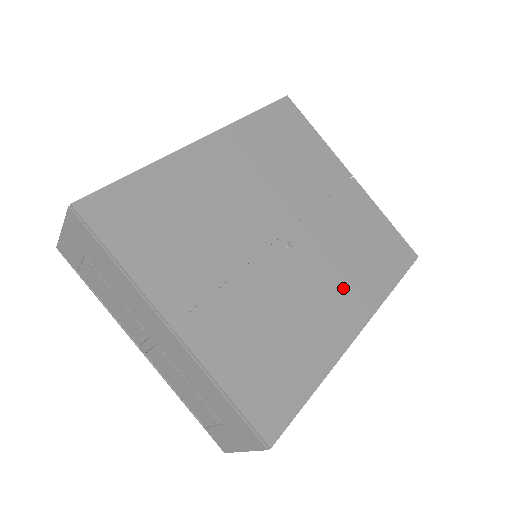
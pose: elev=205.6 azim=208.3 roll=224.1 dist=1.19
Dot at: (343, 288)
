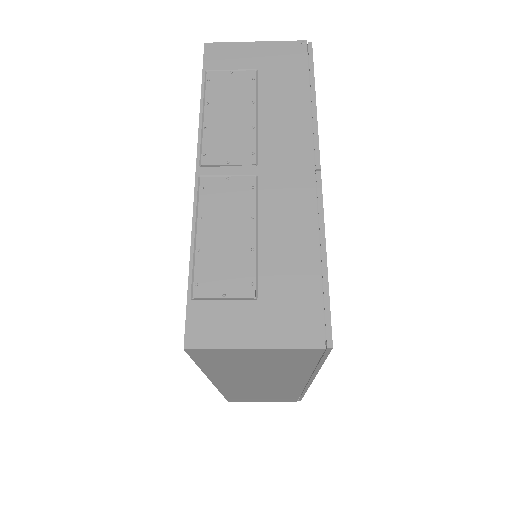
Dot at: occluded
